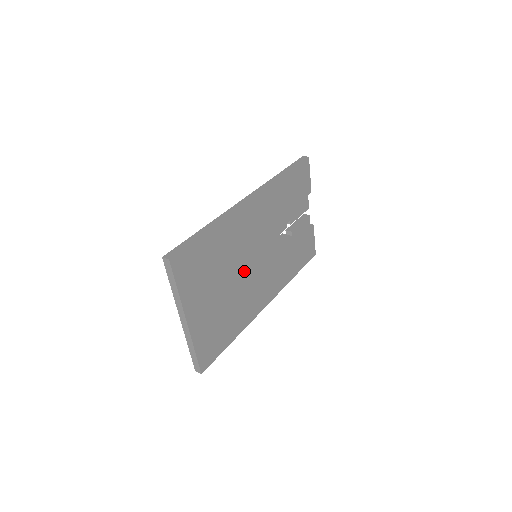
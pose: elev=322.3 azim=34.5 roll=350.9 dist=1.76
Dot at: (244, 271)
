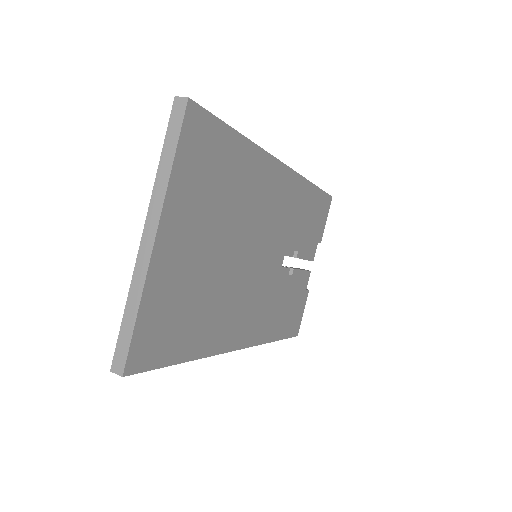
Dot at: (242, 256)
